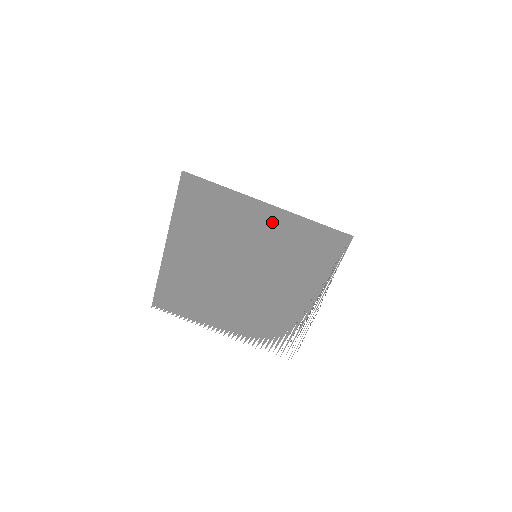
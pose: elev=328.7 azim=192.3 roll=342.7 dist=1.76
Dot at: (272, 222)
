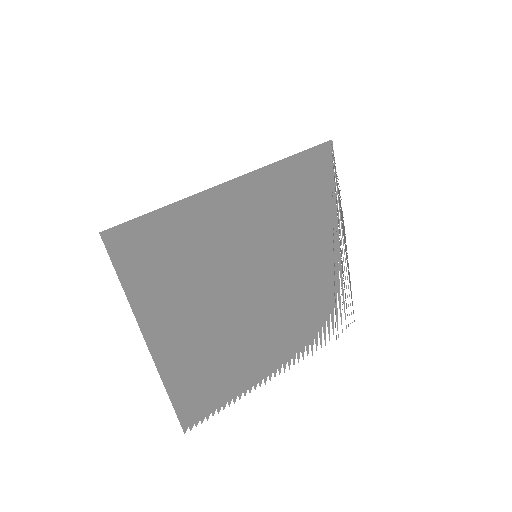
Dot at: (247, 200)
